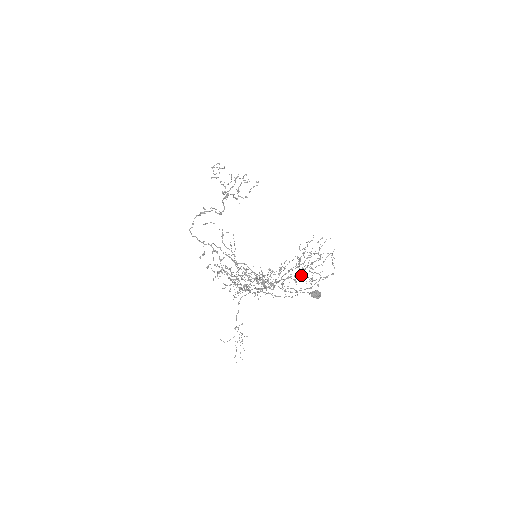
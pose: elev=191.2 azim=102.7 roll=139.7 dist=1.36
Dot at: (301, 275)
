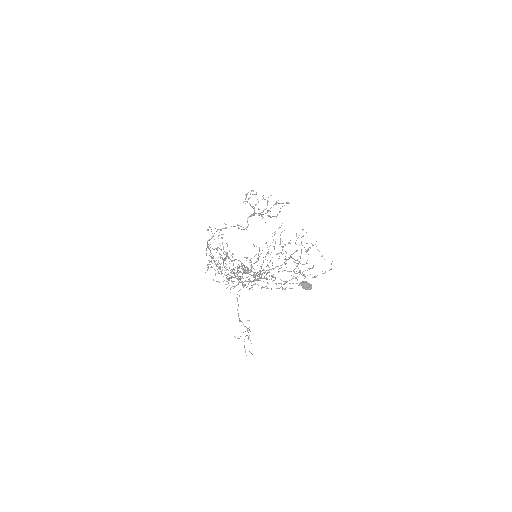
Dot at: occluded
